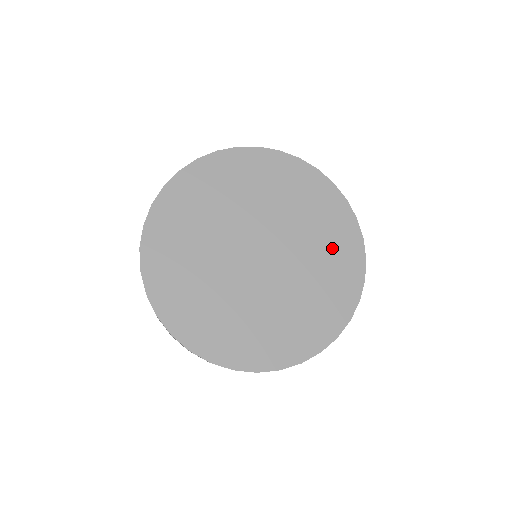
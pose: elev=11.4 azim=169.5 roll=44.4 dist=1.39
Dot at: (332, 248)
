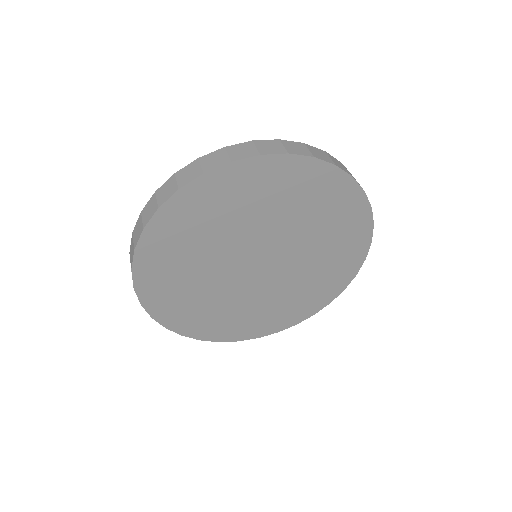
Dot at: (317, 286)
